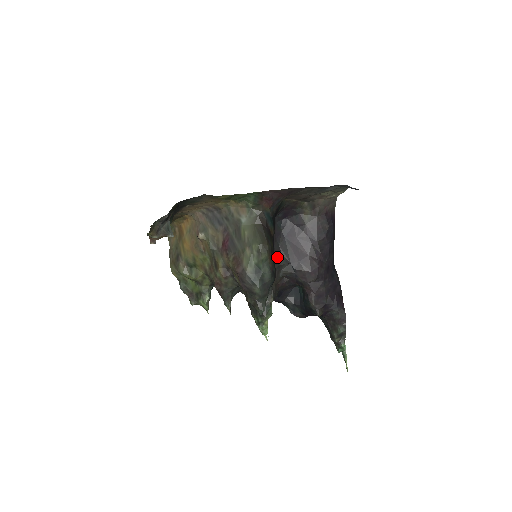
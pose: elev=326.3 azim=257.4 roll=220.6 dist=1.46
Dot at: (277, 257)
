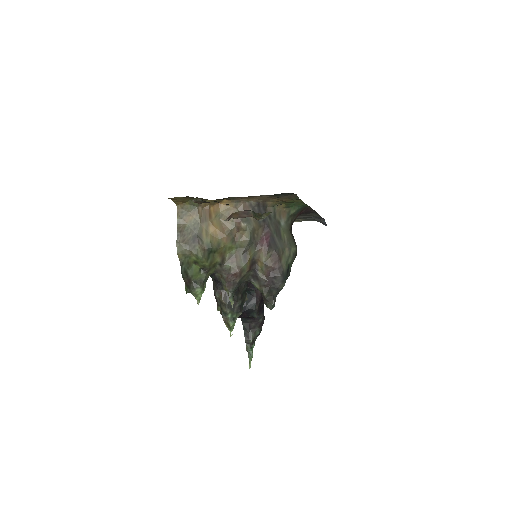
Dot at: occluded
